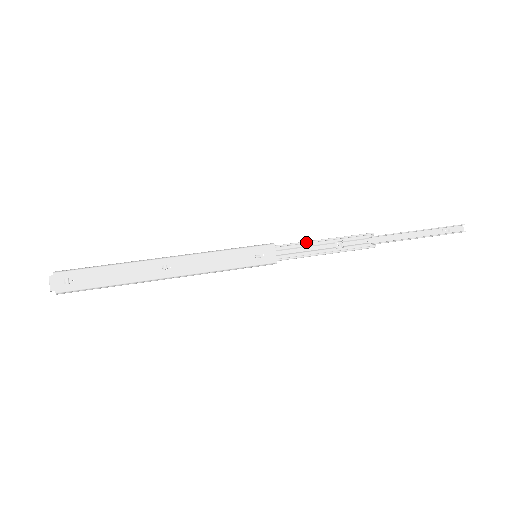
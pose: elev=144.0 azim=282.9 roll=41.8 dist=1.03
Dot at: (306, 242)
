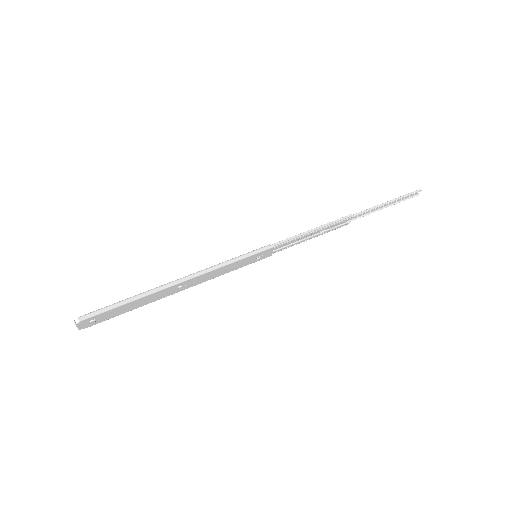
Dot at: (299, 237)
